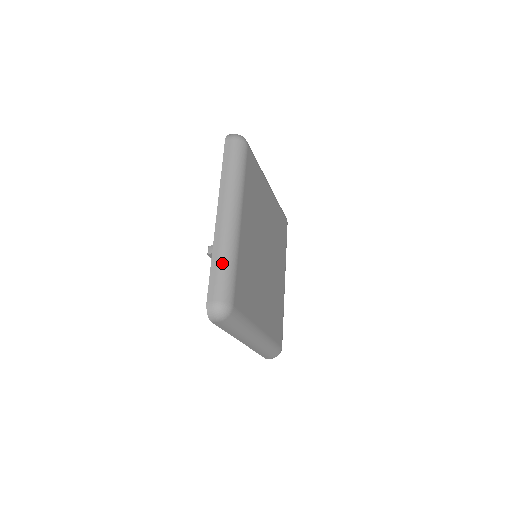
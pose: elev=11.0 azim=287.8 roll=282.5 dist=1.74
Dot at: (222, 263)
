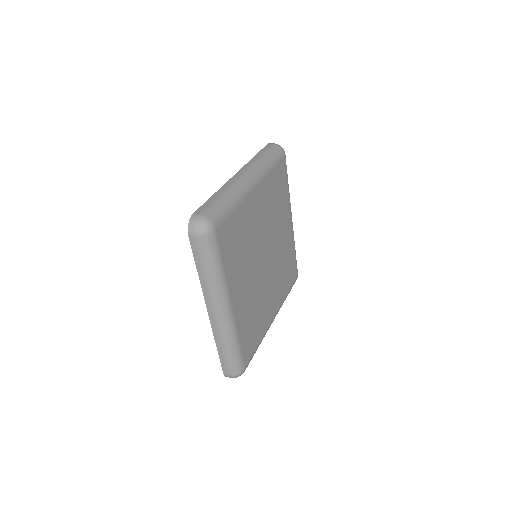
Dot at: (226, 351)
